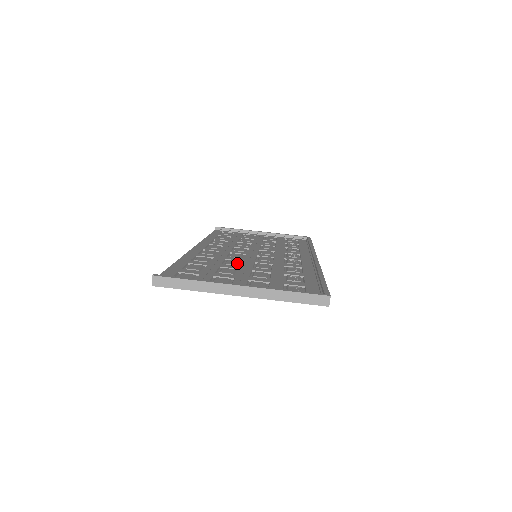
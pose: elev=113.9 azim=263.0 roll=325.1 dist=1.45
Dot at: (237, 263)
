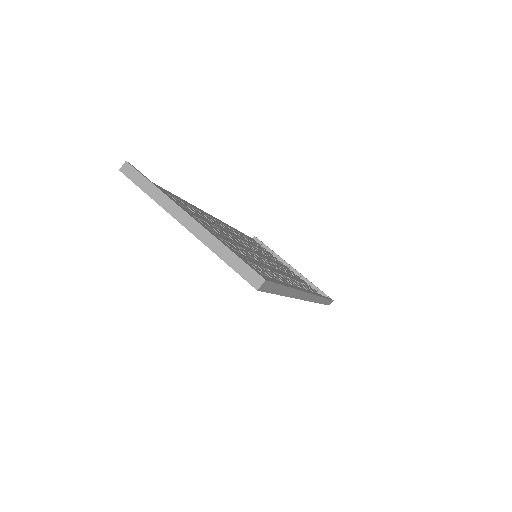
Dot at: (226, 235)
